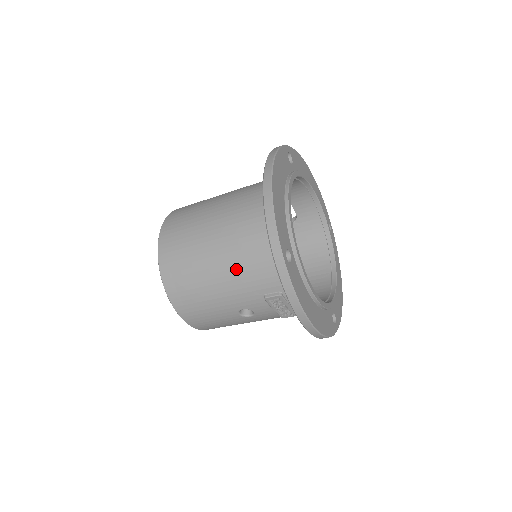
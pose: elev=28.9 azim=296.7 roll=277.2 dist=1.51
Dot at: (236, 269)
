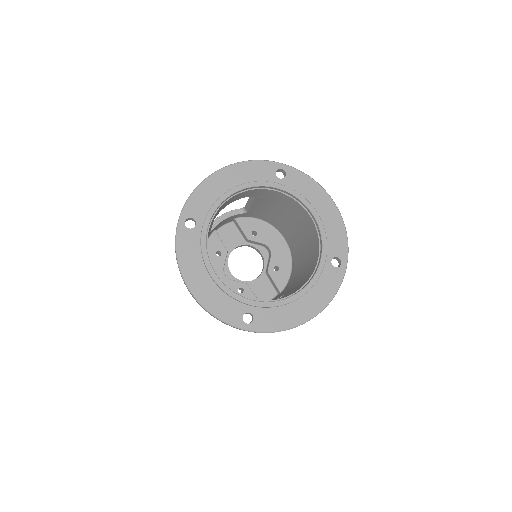
Dot at: occluded
